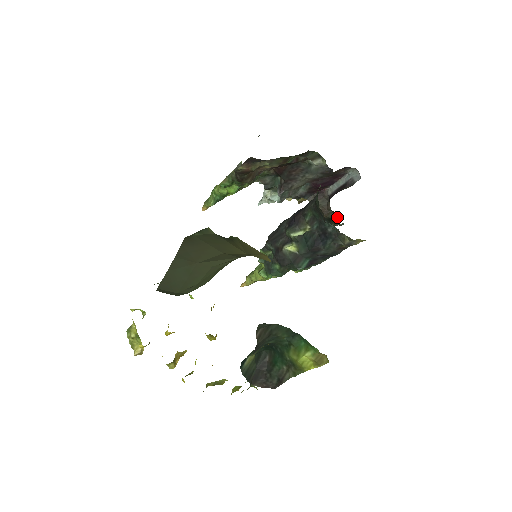
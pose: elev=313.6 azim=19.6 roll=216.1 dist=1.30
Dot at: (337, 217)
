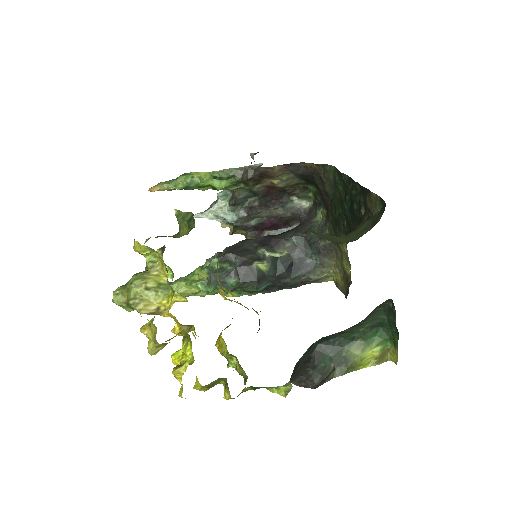
Dot at: occluded
